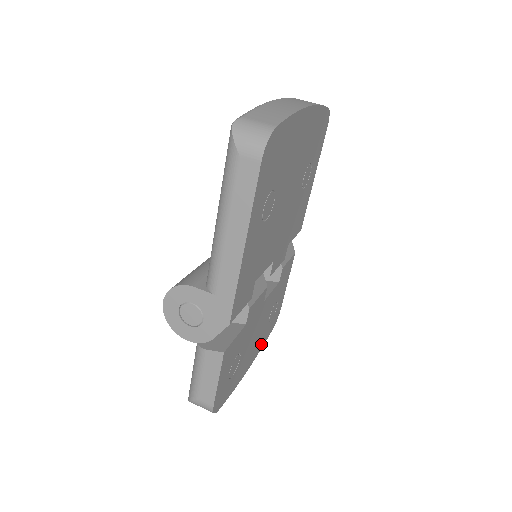
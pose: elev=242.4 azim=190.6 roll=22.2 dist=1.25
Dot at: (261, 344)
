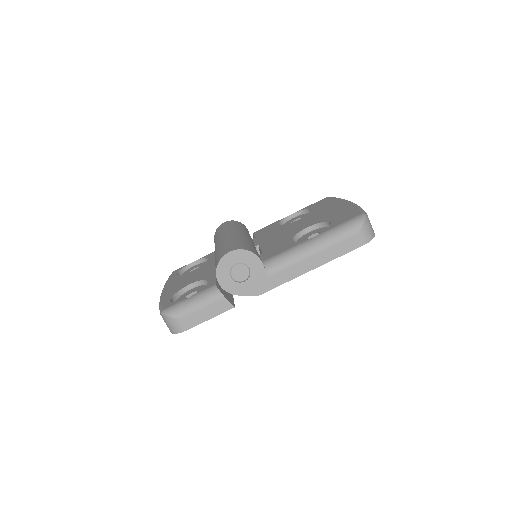
Dot at: occluded
